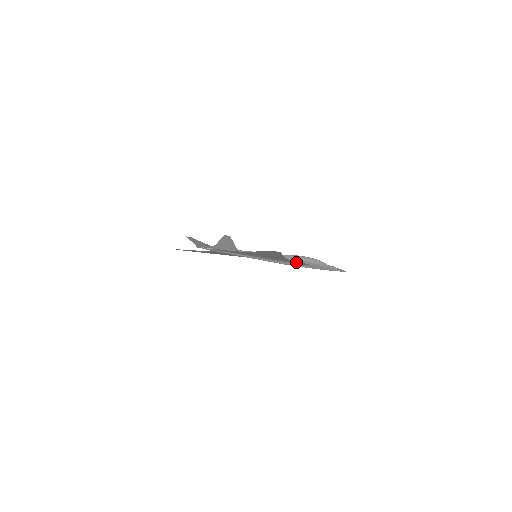
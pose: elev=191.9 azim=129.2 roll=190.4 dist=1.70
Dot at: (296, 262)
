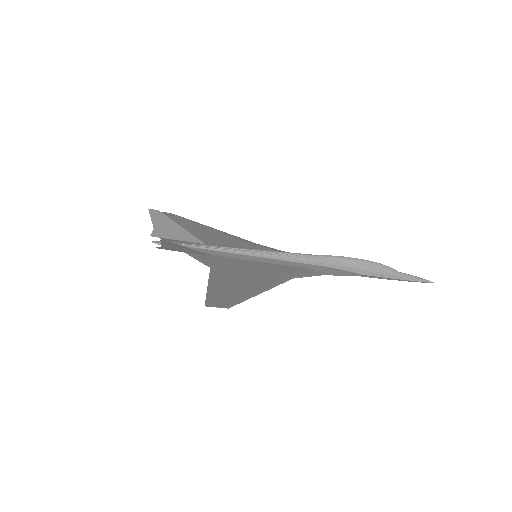
Dot at: (327, 273)
